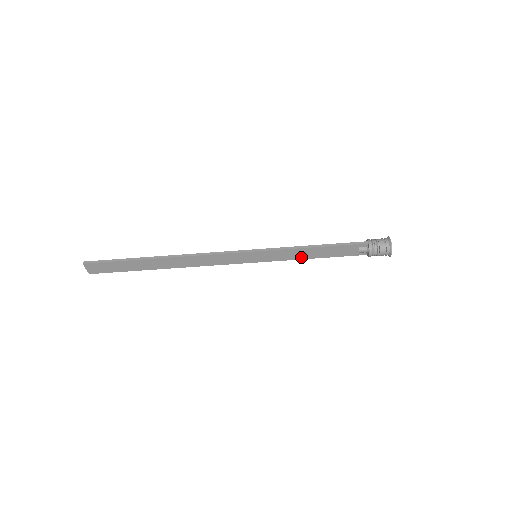
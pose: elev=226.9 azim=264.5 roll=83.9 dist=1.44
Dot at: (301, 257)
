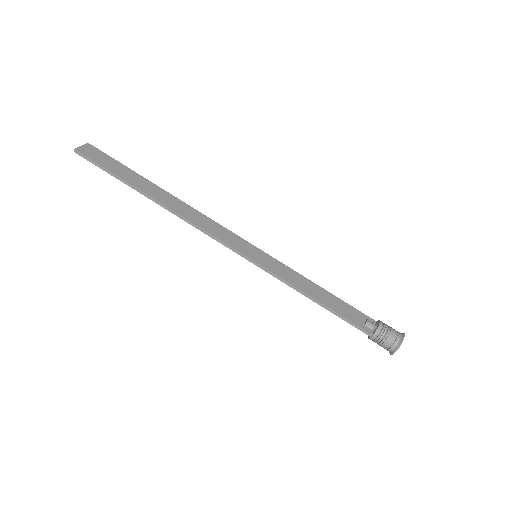
Dot at: (302, 288)
